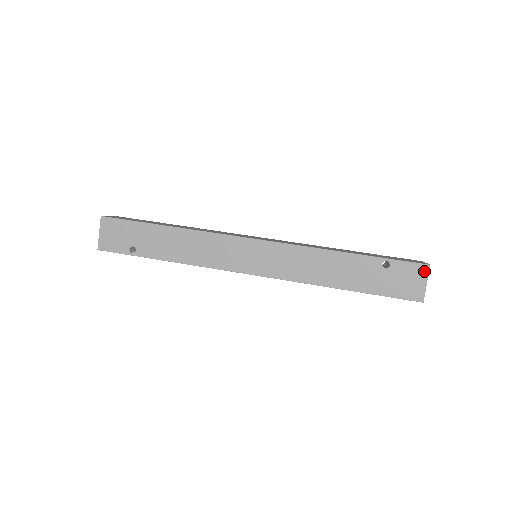
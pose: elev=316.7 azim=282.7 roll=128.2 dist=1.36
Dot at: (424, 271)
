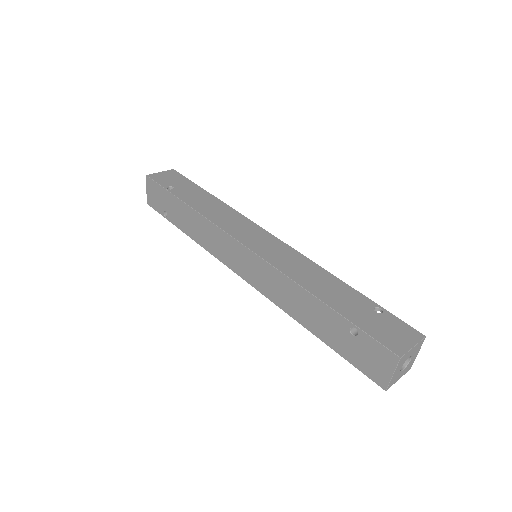
Dot at: (392, 361)
